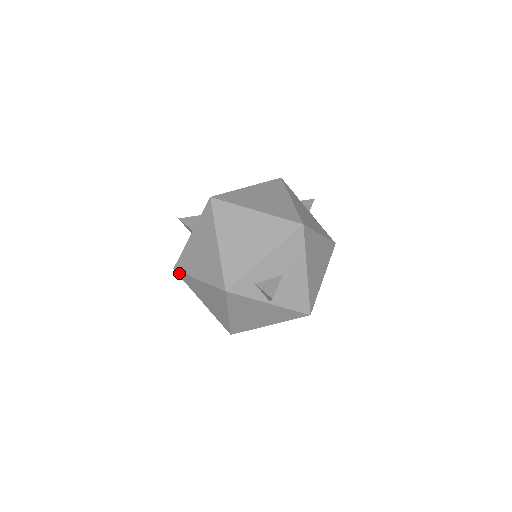
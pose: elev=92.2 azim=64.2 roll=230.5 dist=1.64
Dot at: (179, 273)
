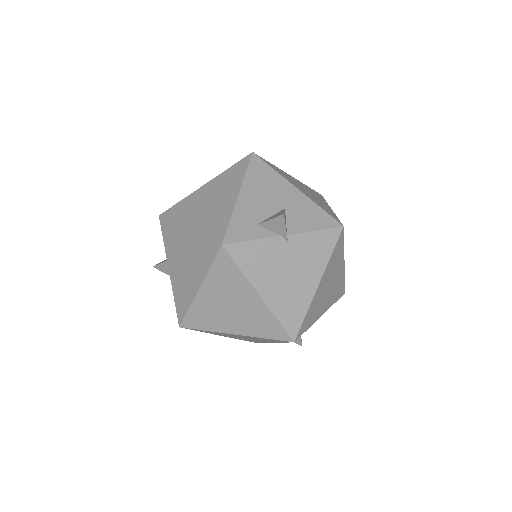
Dot at: occluded
